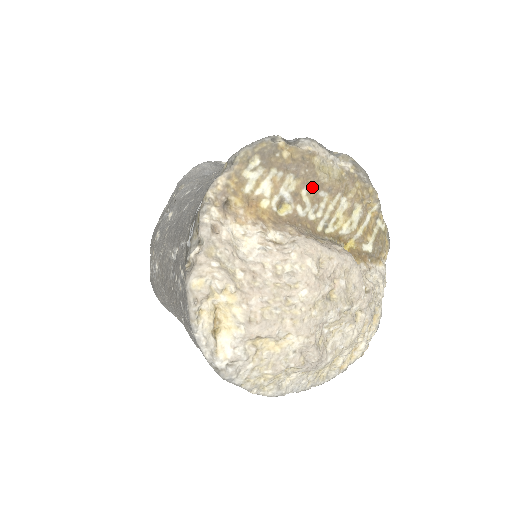
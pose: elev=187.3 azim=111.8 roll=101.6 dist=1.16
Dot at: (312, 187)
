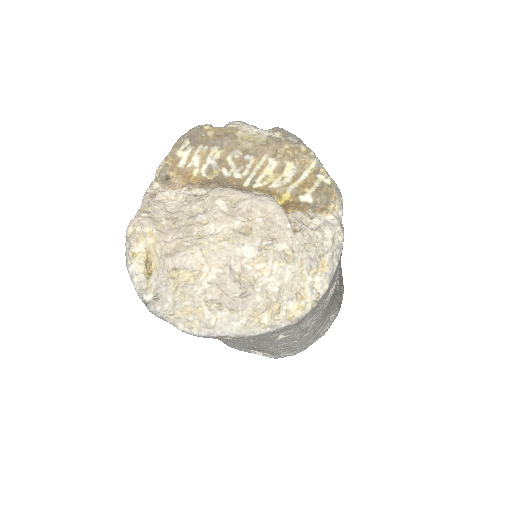
Dot at: (237, 153)
